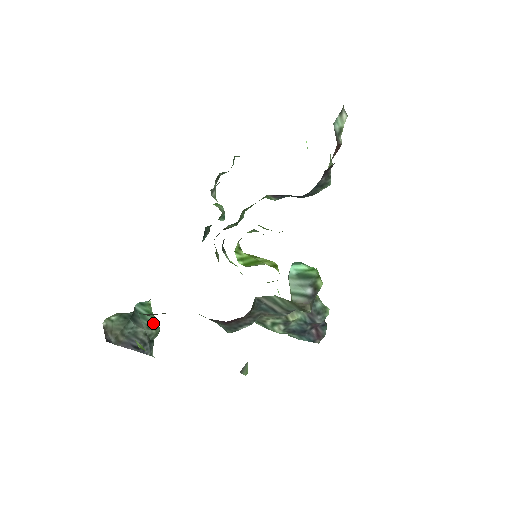
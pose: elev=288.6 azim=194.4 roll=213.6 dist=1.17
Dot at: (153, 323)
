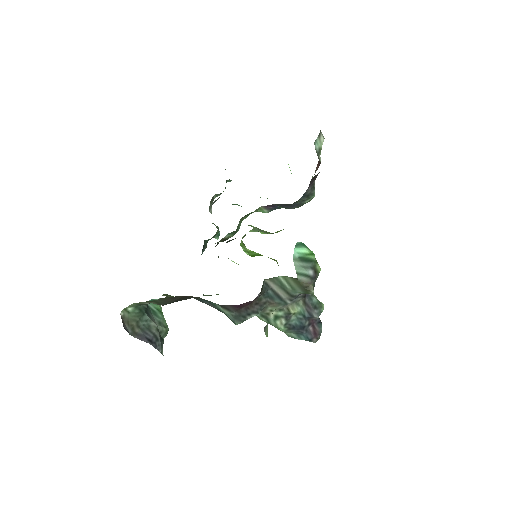
Dot at: (163, 321)
